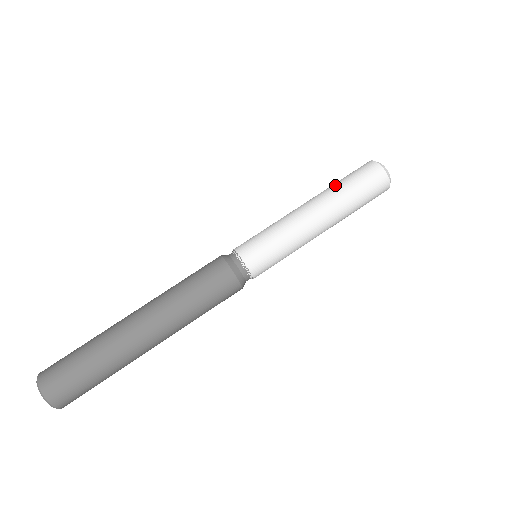
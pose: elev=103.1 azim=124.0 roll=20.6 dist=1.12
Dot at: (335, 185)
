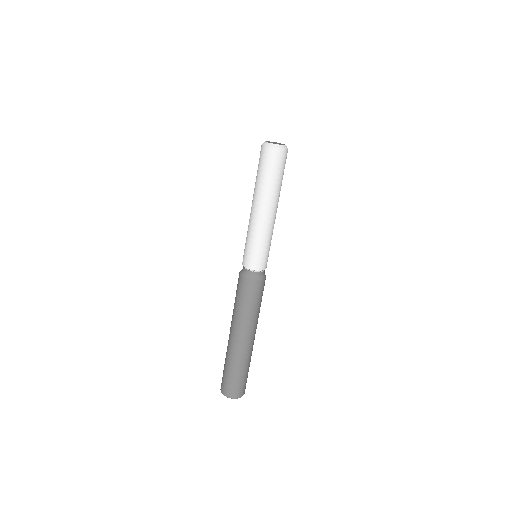
Dot at: (256, 181)
